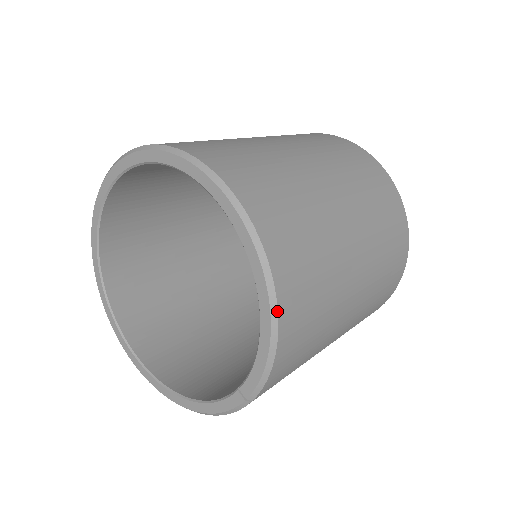
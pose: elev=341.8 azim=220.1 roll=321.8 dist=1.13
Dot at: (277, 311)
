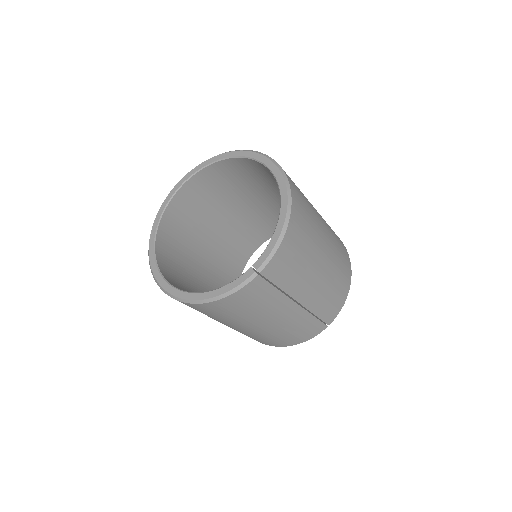
Dot at: (290, 211)
